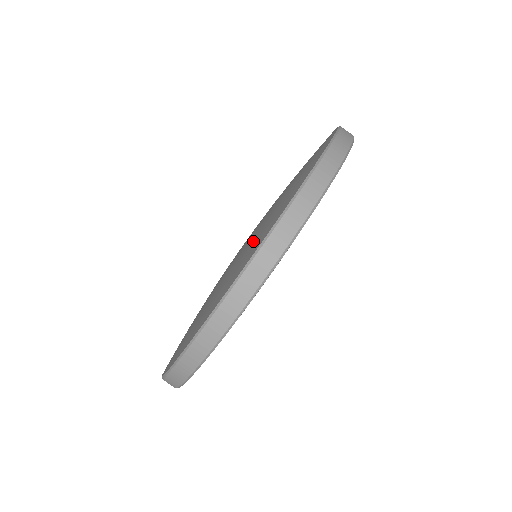
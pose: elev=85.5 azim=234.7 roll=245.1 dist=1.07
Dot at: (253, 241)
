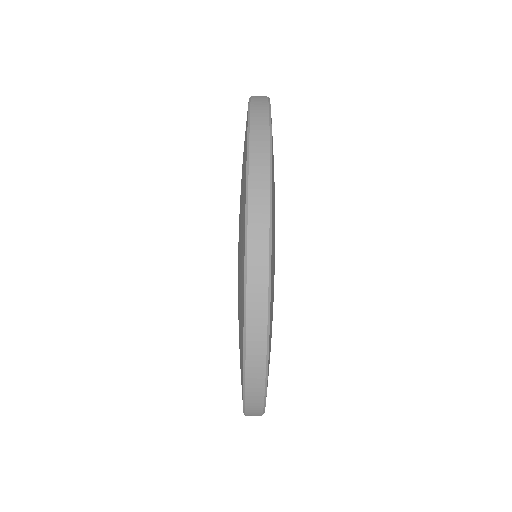
Dot at: occluded
